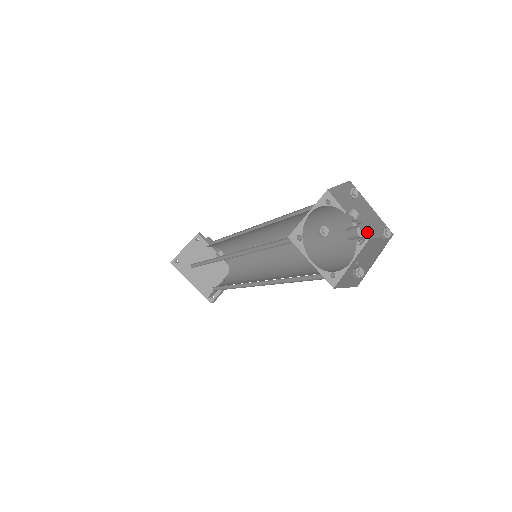
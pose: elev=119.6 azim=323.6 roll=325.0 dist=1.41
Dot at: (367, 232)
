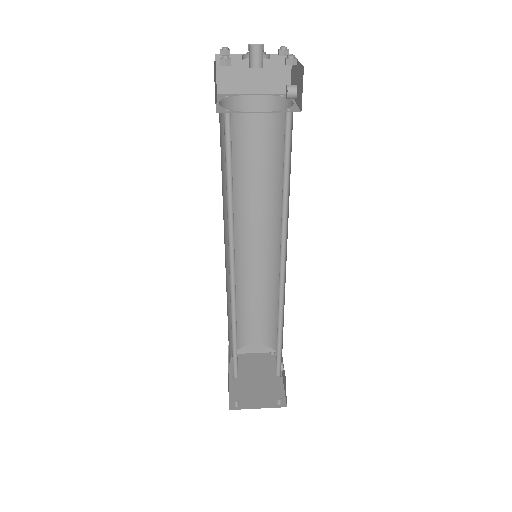
Dot at: occluded
